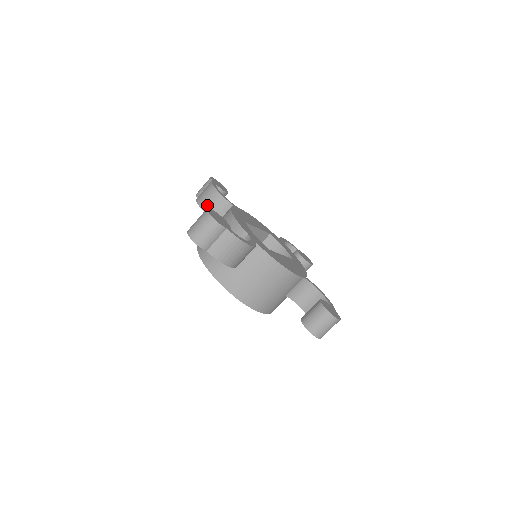
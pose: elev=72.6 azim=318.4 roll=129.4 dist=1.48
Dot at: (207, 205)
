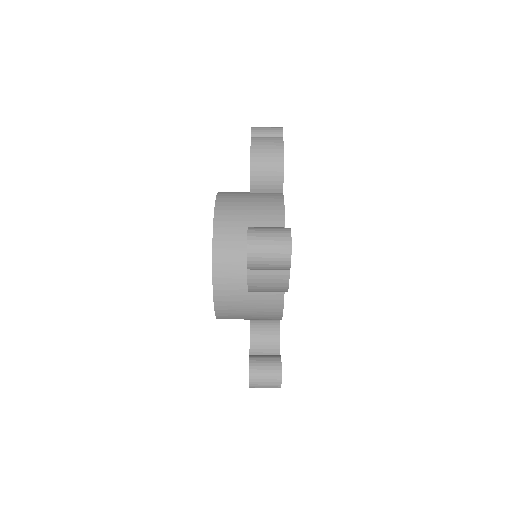
Dot at: (260, 165)
